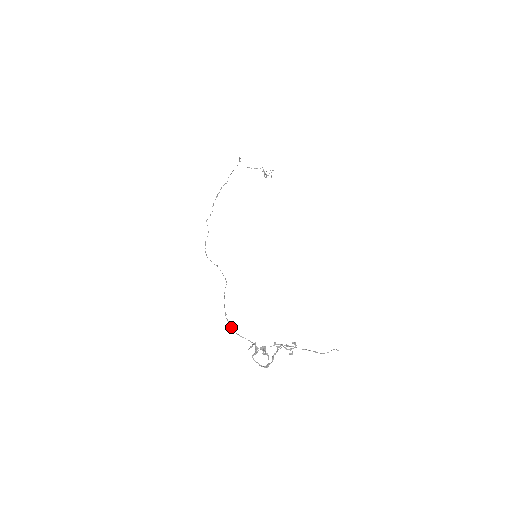
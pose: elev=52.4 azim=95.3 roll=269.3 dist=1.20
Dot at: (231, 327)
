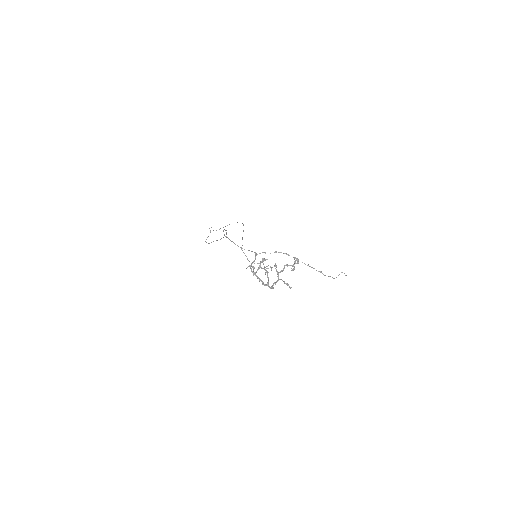
Dot at: (229, 239)
